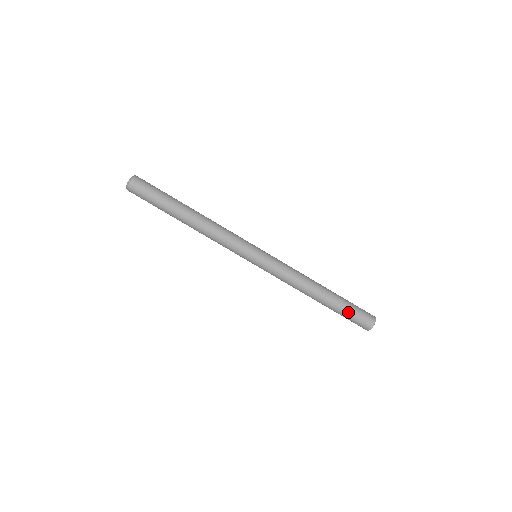
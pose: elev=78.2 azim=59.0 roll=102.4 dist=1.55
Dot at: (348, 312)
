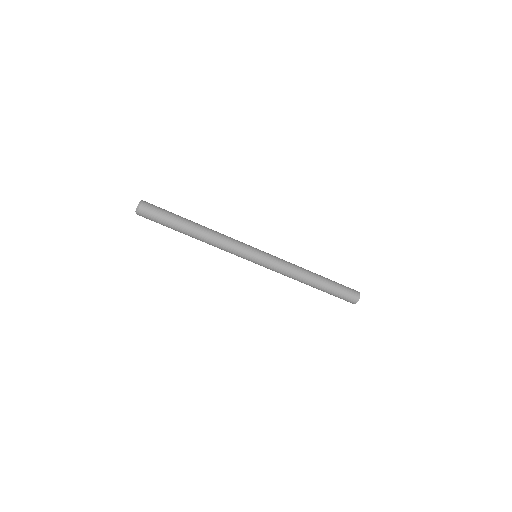
Dot at: (338, 291)
